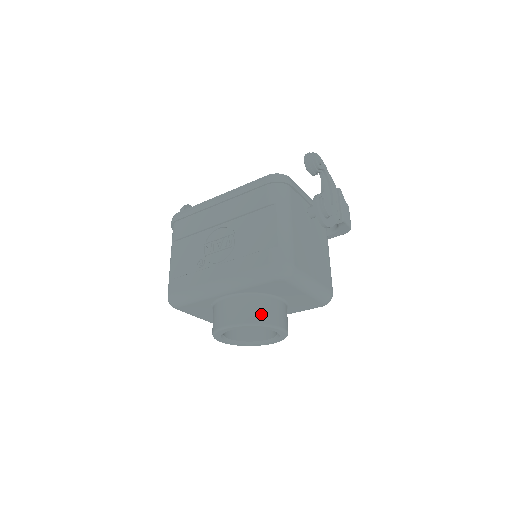
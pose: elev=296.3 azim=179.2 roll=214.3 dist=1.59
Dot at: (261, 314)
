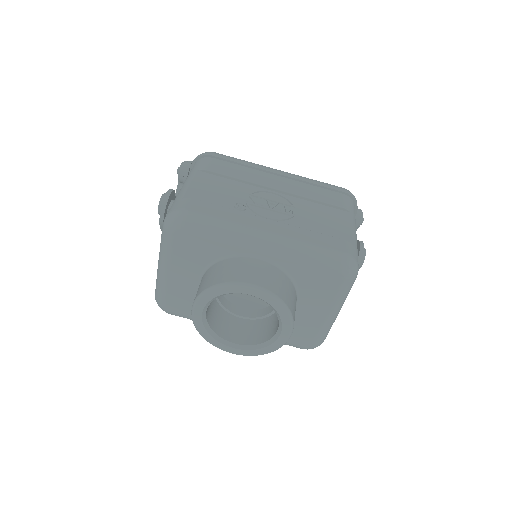
Dot at: (291, 300)
